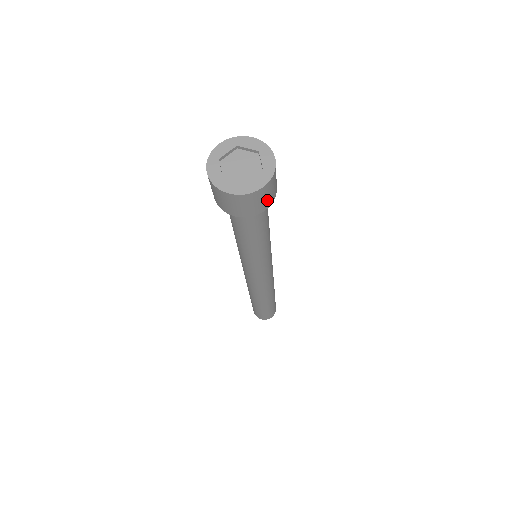
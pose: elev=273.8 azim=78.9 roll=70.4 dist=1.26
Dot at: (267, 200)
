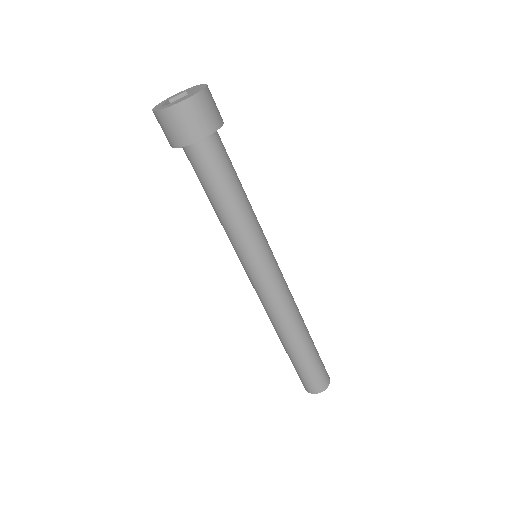
Dot at: (217, 112)
